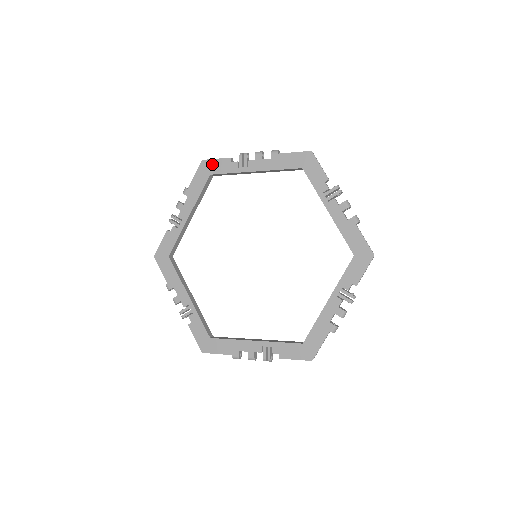
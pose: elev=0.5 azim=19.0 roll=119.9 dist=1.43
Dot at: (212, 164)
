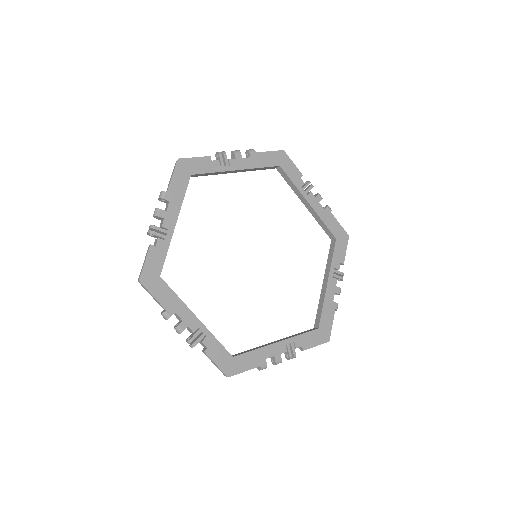
Dot at: (191, 163)
